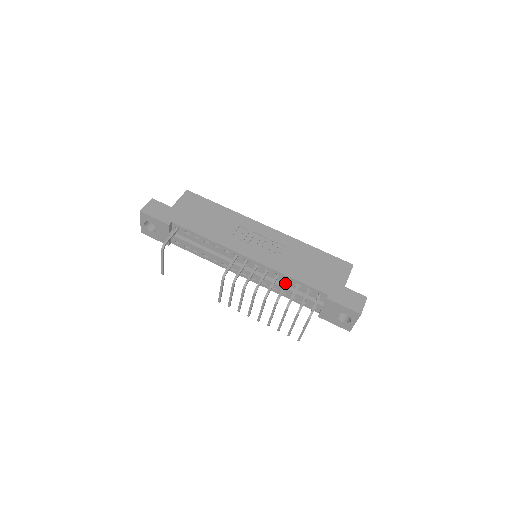
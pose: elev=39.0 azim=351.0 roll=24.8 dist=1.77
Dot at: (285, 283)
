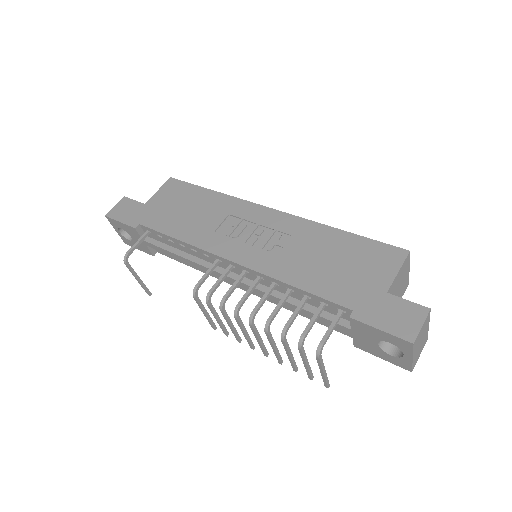
Dot at: occluded
